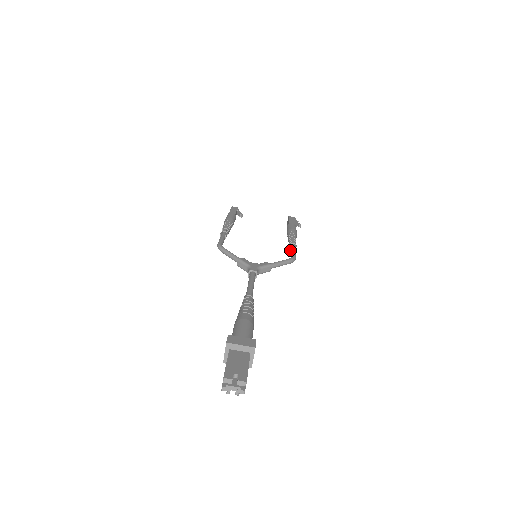
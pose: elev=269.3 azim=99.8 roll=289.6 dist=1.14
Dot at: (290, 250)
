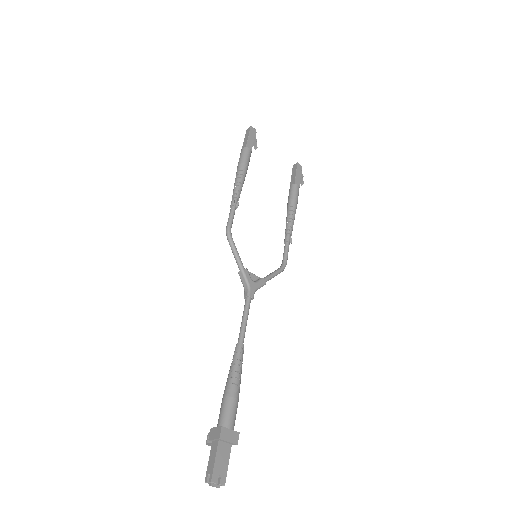
Dot at: (285, 242)
